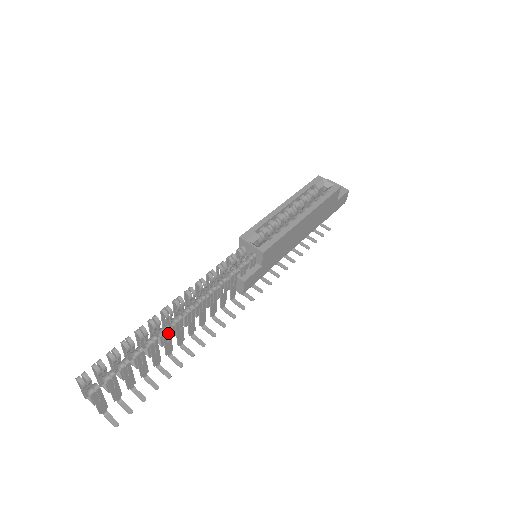
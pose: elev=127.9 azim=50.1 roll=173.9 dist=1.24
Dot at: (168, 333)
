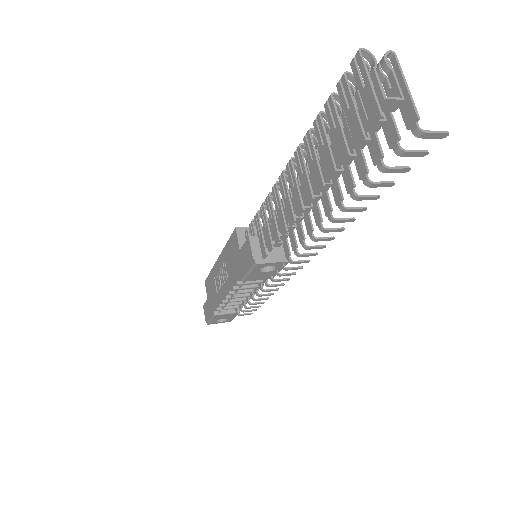
Dot at: occluded
